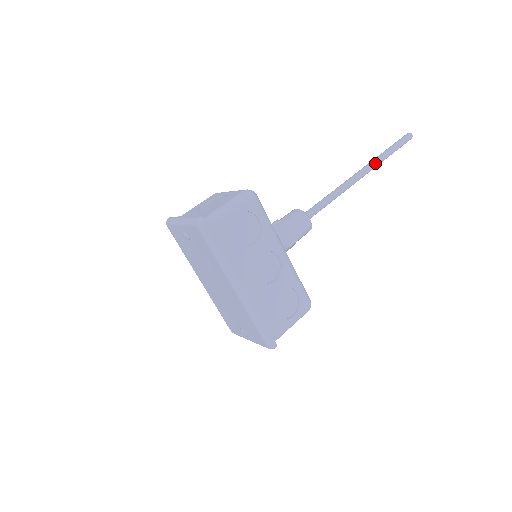
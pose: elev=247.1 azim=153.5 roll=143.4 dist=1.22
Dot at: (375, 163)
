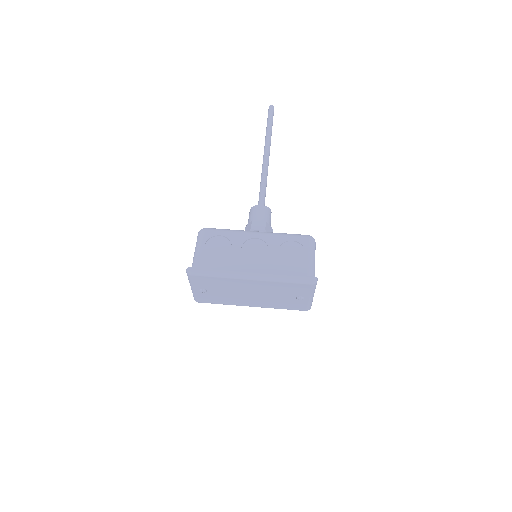
Dot at: (267, 141)
